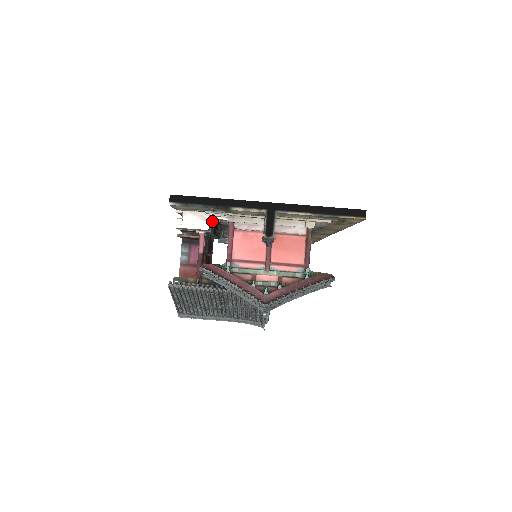
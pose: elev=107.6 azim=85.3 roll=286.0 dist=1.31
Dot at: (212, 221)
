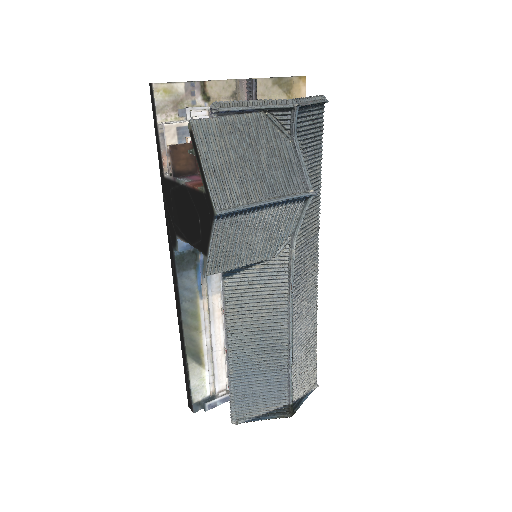
Dot at: occluded
